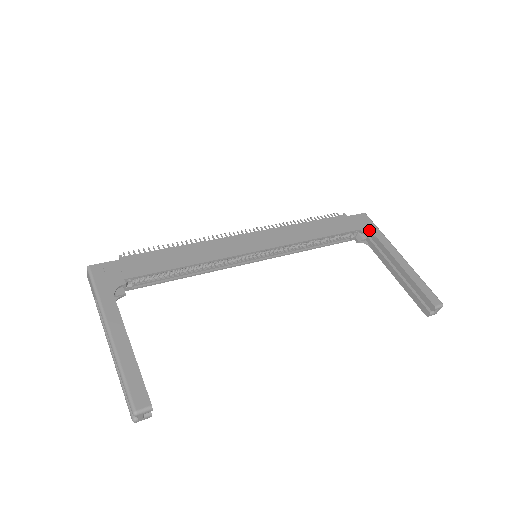
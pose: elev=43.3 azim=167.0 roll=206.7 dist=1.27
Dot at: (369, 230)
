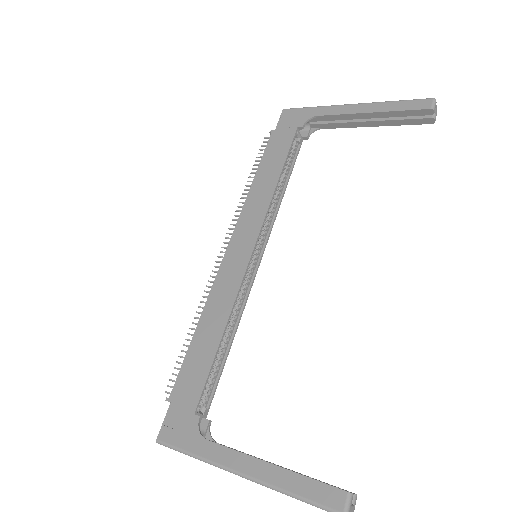
Dot at: (304, 118)
